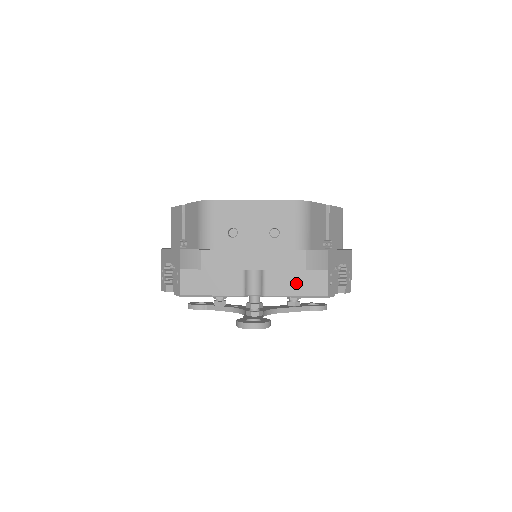
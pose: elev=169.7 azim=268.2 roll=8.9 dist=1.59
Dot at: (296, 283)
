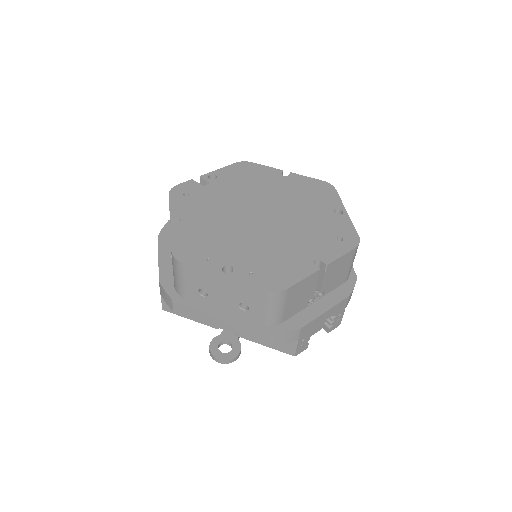
Dot at: occluded
